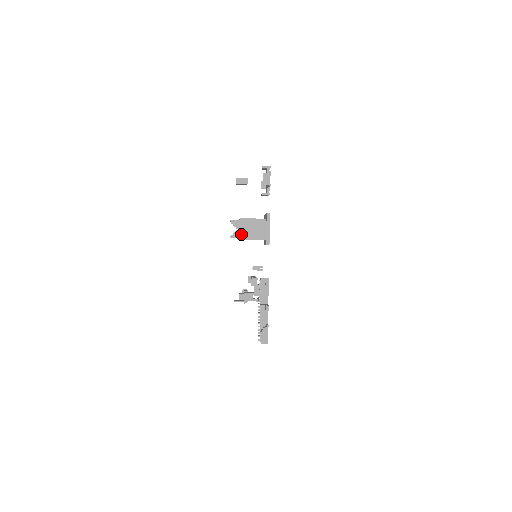
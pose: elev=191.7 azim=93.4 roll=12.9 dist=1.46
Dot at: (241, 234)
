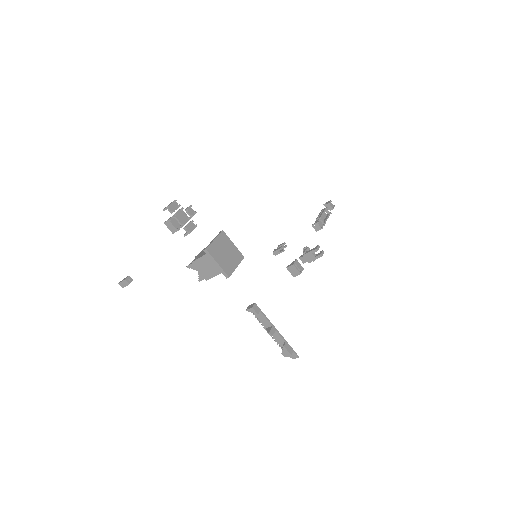
Dot at: (203, 275)
